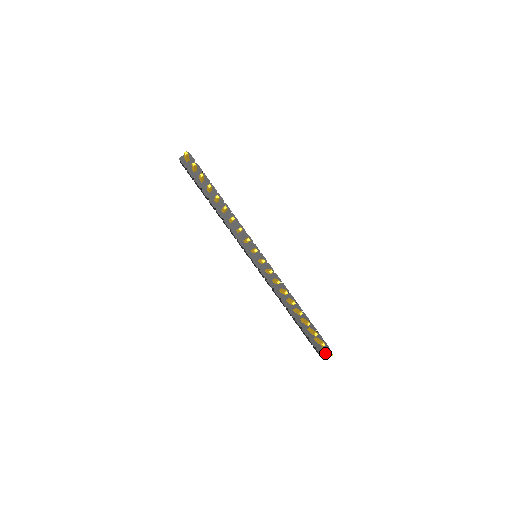
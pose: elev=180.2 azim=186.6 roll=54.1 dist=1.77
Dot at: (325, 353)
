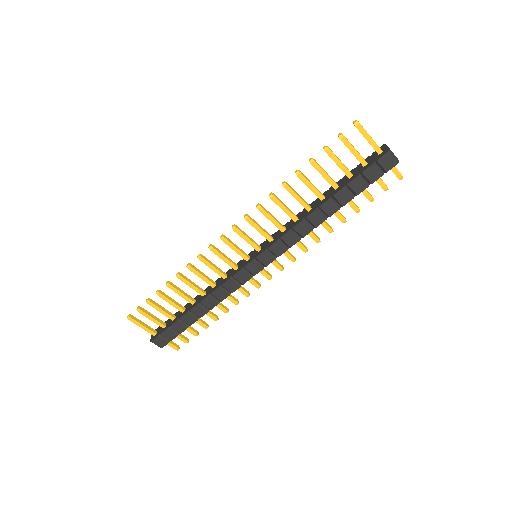
Dot at: (386, 148)
